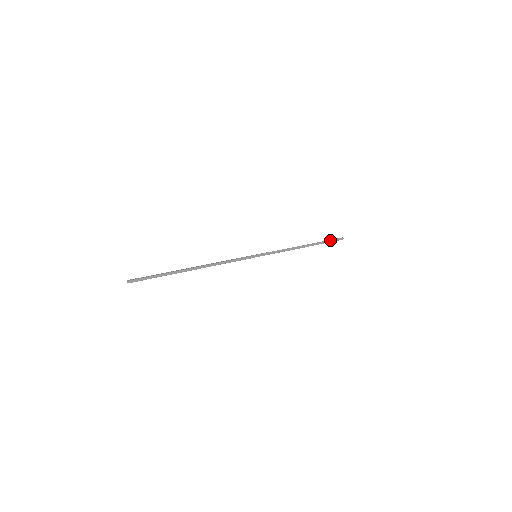
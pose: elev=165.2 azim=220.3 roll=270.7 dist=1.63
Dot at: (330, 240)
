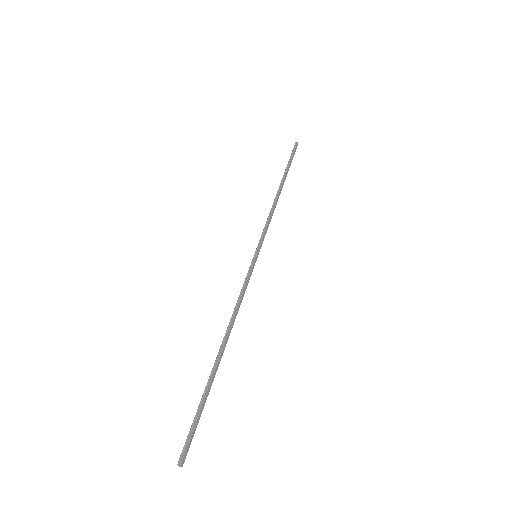
Dot at: (291, 158)
